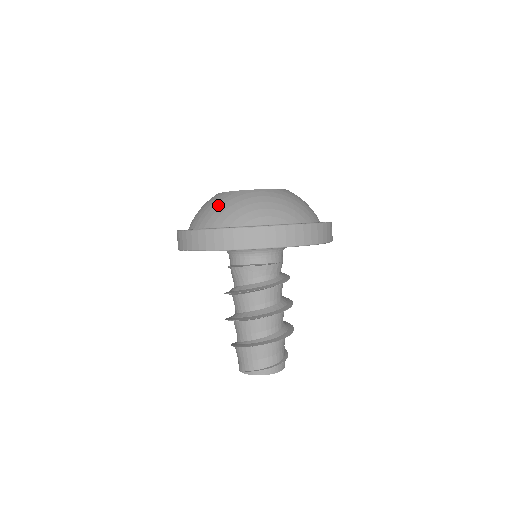
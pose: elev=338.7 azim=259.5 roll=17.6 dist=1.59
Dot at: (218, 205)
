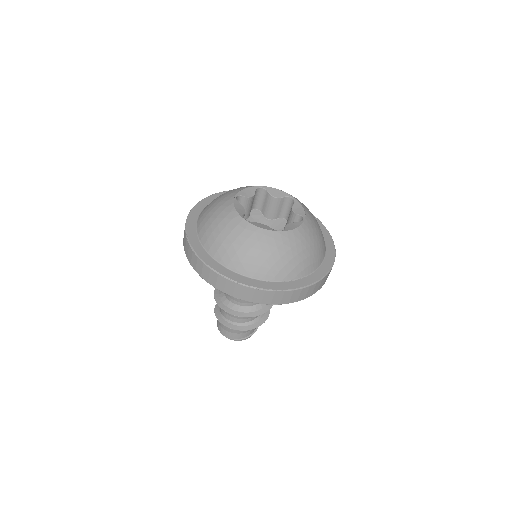
Dot at: (266, 253)
